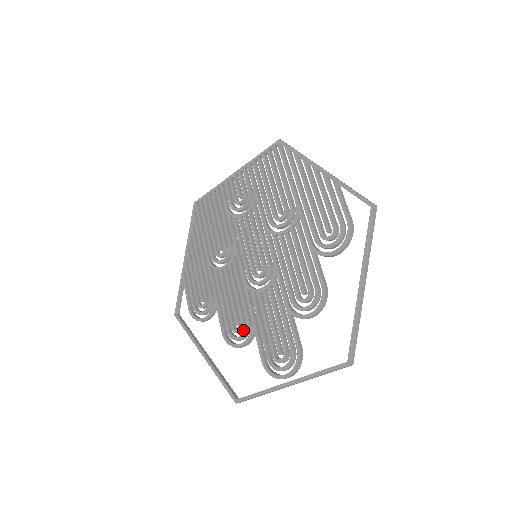
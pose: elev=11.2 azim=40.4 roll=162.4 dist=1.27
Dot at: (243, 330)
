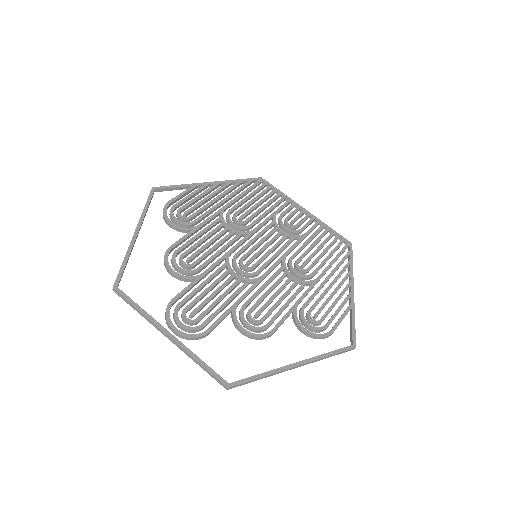
Dot at: (186, 268)
